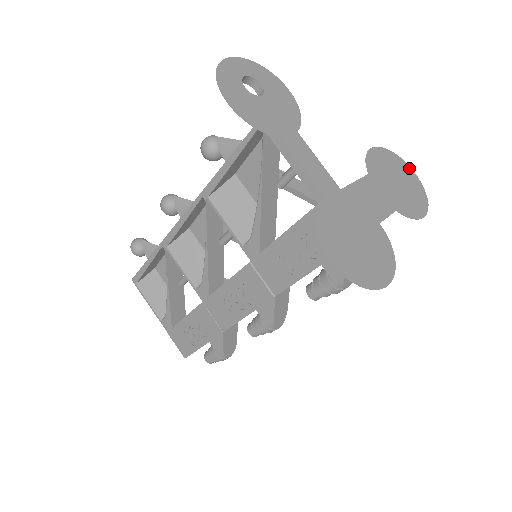
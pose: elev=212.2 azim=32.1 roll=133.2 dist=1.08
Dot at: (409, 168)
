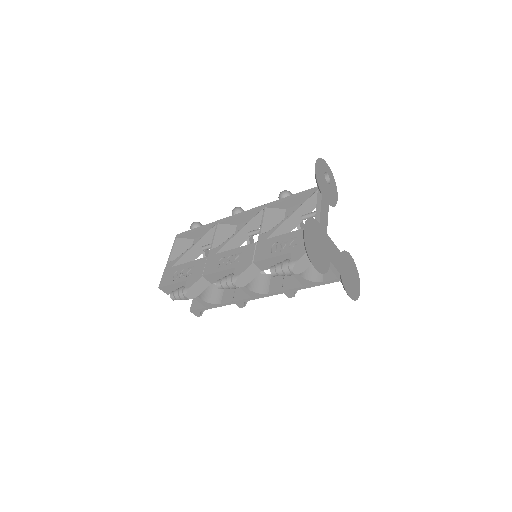
Dot at: (359, 284)
